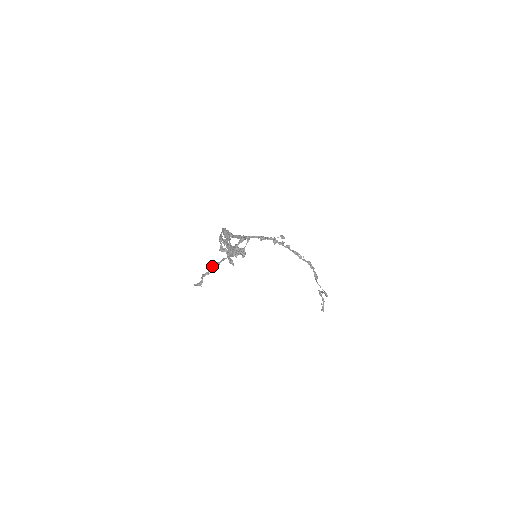
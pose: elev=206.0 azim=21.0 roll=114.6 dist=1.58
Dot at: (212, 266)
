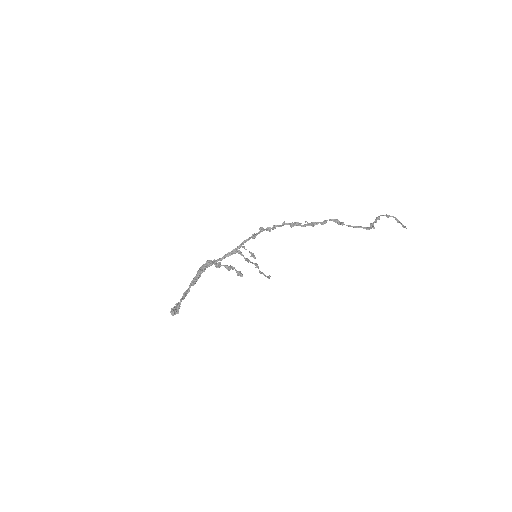
Dot at: occluded
